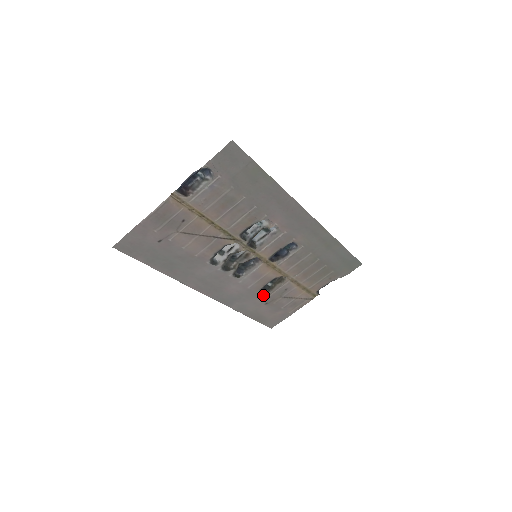
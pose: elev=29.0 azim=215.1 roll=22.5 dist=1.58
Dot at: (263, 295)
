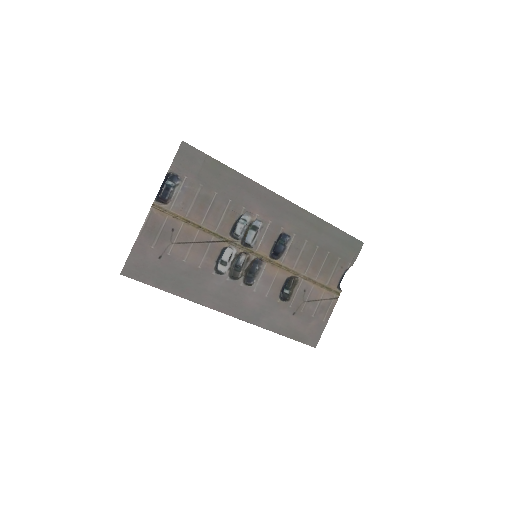
Dot at: (285, 303)
